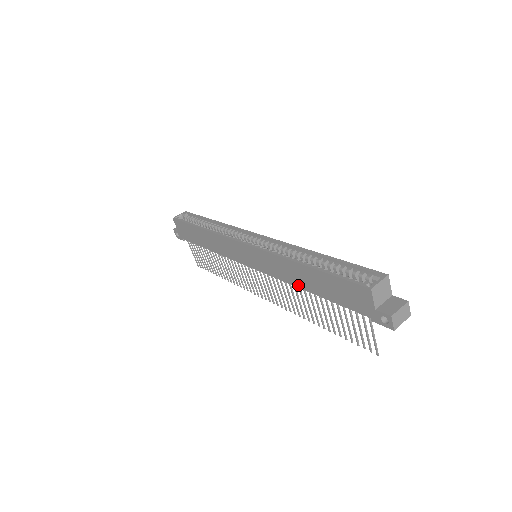
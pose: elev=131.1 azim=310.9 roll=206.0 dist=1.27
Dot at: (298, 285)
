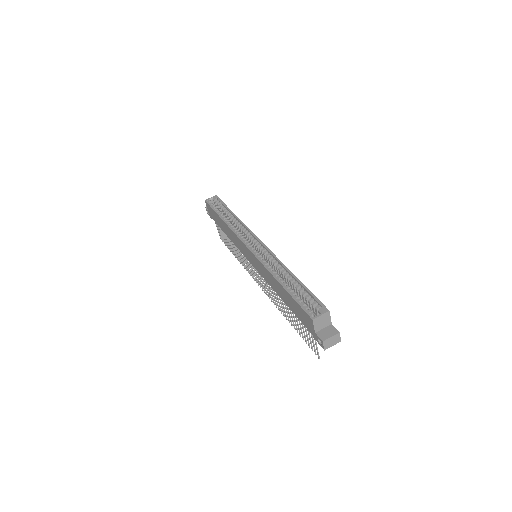
Dot at: (276, 292)
